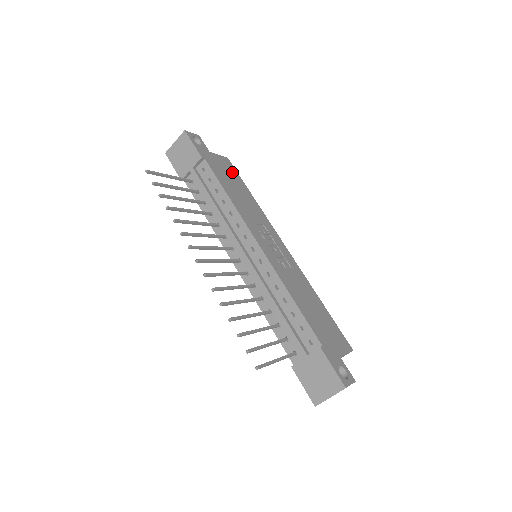
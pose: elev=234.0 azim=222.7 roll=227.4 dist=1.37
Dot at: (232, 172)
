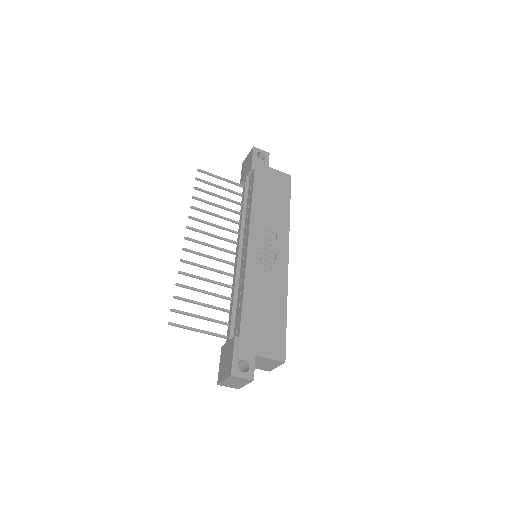
Dot at: (282, 187)
